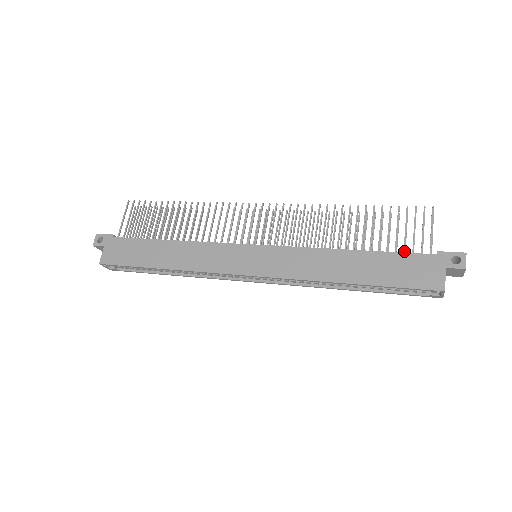
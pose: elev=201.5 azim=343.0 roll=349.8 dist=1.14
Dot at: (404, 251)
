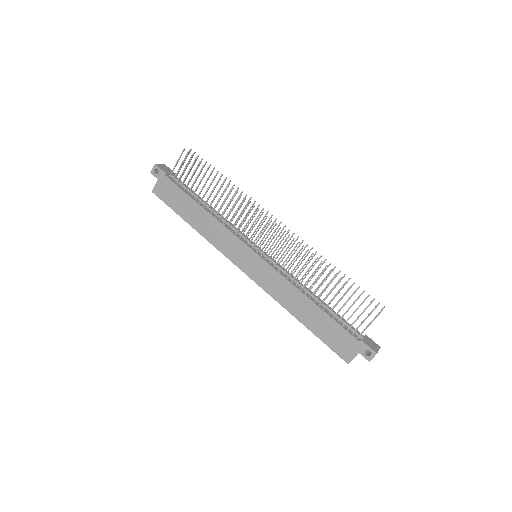
Dot at: (344, 324)
